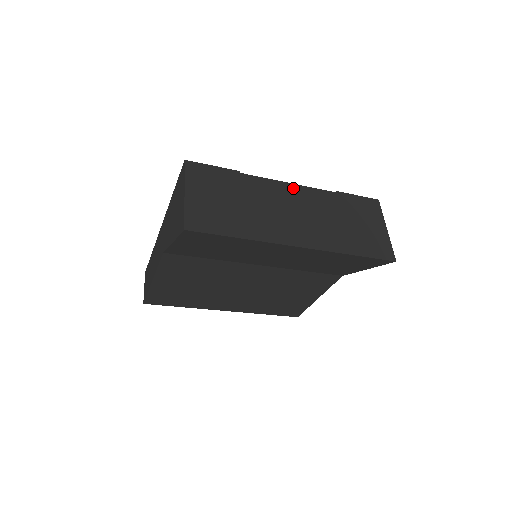
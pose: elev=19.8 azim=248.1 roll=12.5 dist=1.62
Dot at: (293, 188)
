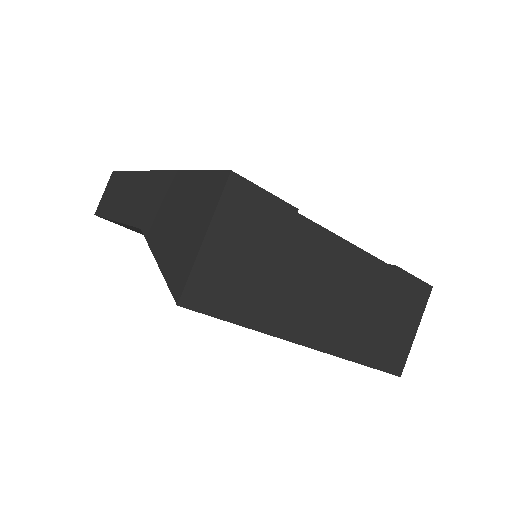
Dot at: (351, 253)
